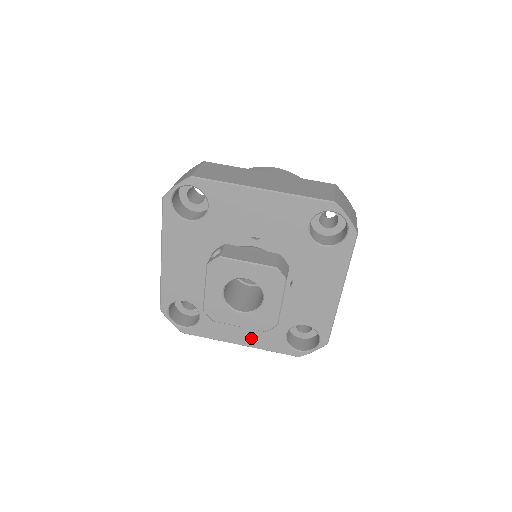
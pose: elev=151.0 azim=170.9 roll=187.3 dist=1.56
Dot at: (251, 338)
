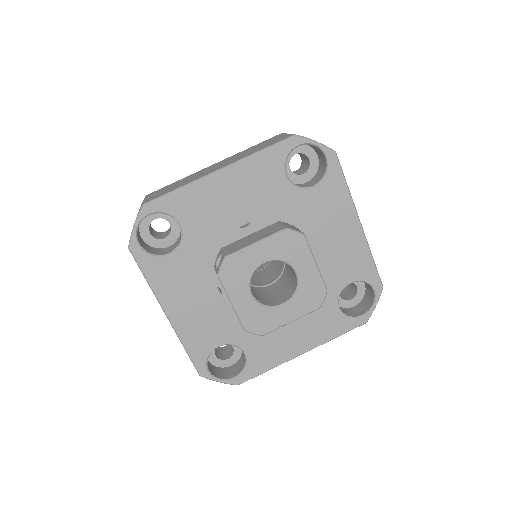
Dot at: (308, 338)
